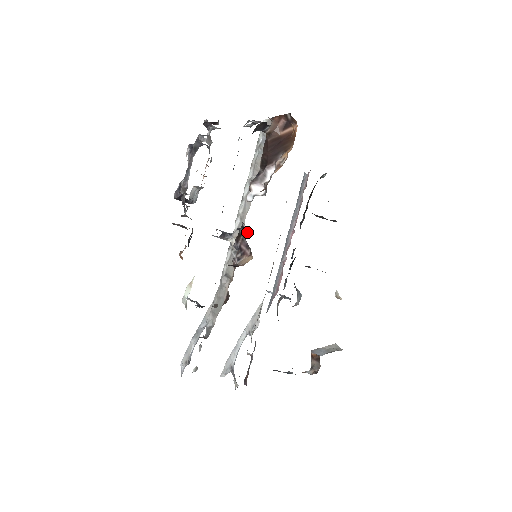
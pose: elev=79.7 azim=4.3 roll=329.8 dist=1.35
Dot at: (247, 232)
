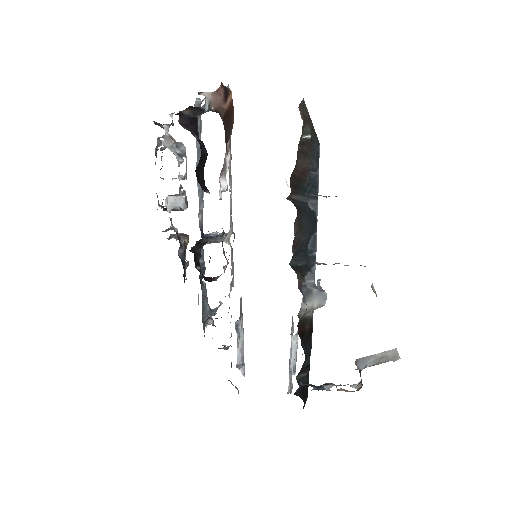
Dot at: (224, 236)
